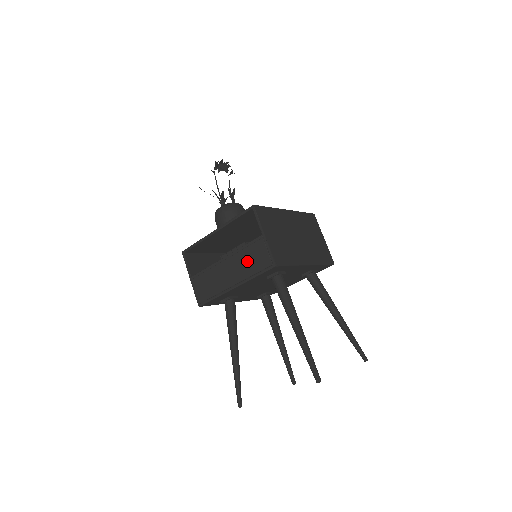
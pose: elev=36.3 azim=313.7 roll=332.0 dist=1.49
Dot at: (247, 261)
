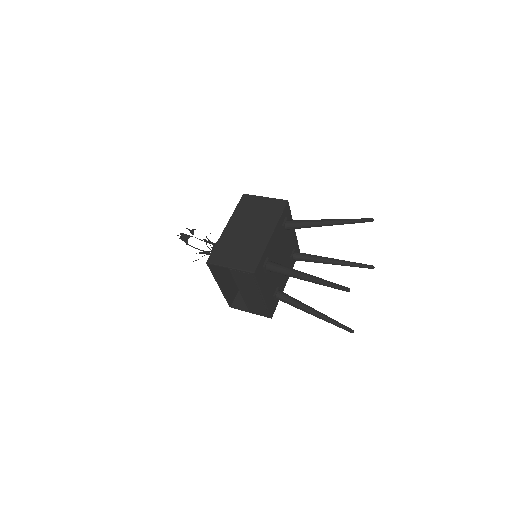
Dot at: (246, 284)
